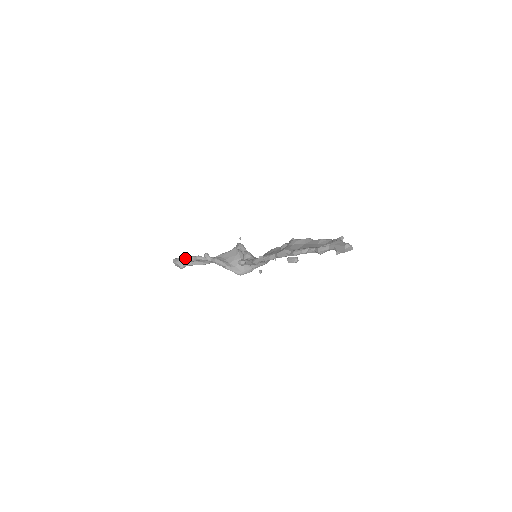
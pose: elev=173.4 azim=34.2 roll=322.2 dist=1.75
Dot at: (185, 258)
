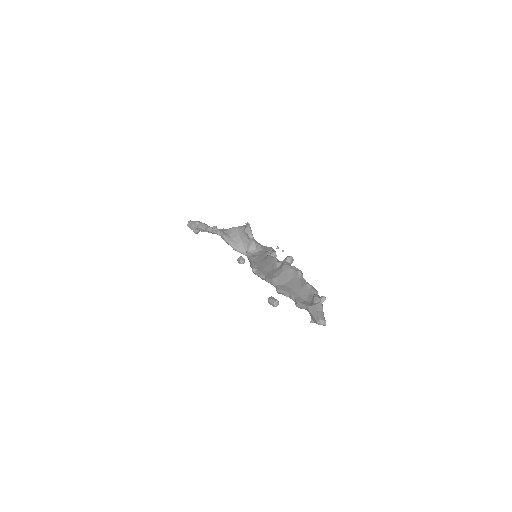
Dot at: (197, 226)
